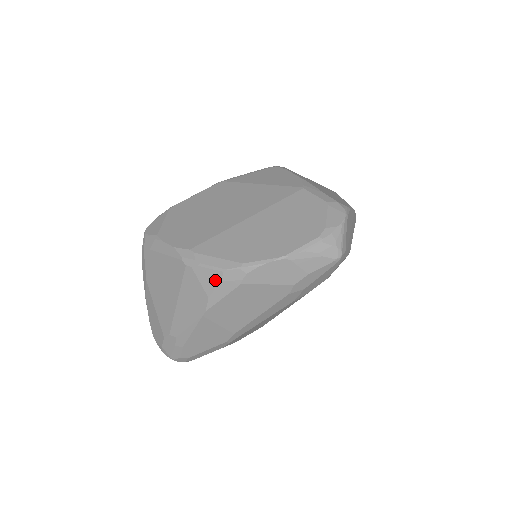
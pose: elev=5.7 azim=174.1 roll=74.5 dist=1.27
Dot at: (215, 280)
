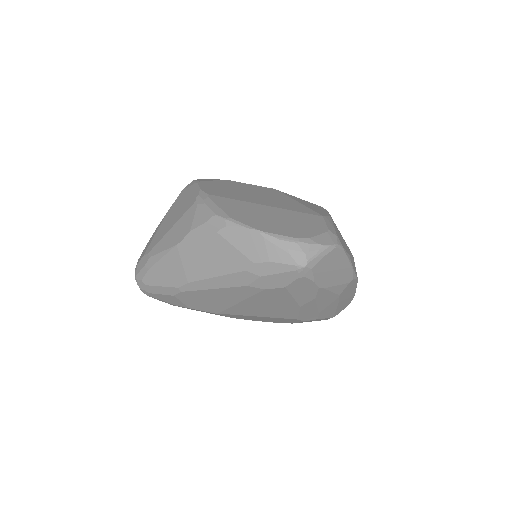
Dot at: (204, 219)
